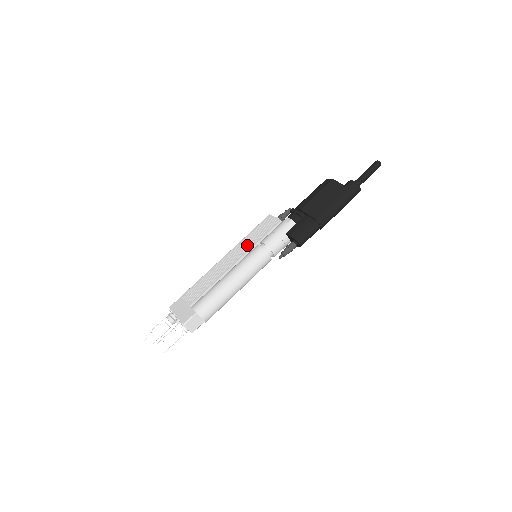
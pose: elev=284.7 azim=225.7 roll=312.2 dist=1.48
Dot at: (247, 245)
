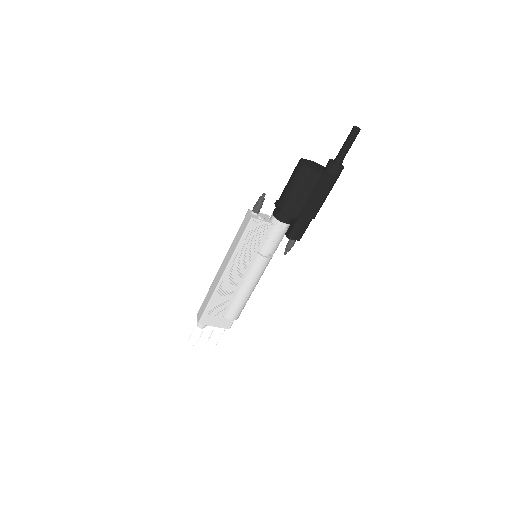
Dot at: (247, 256)
